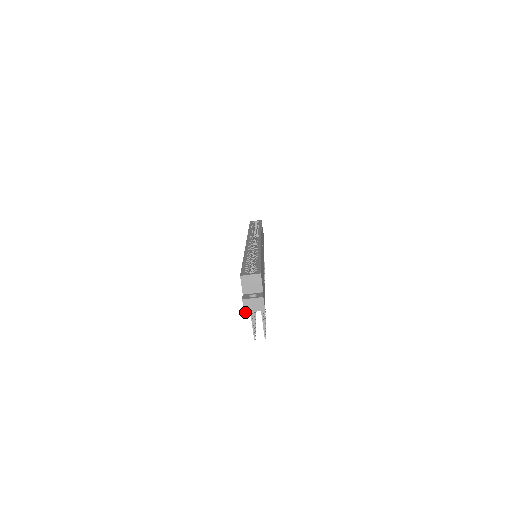
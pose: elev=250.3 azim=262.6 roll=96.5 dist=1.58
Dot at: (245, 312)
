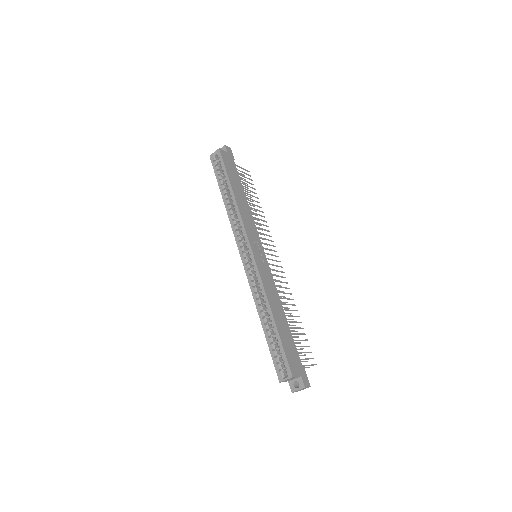
Dot at: occluded
